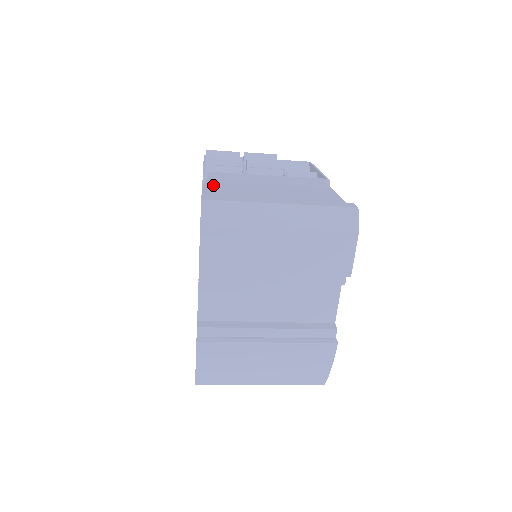
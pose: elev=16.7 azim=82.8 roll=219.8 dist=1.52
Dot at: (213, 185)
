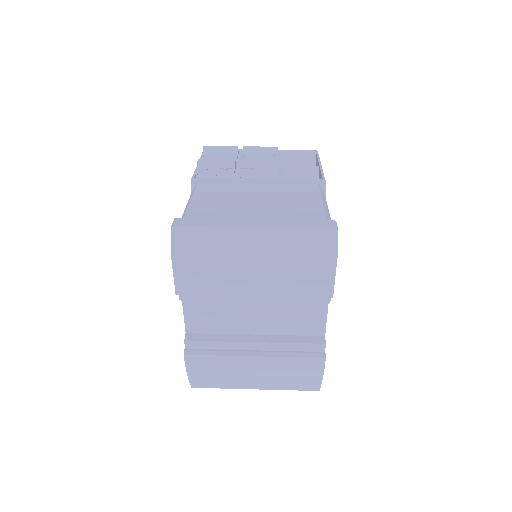
Dot at: (193, 201)
